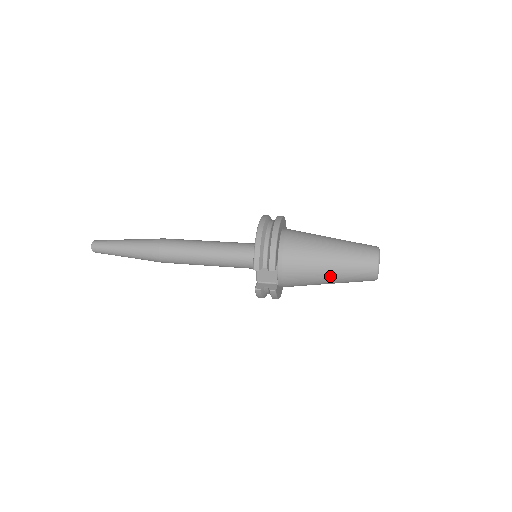
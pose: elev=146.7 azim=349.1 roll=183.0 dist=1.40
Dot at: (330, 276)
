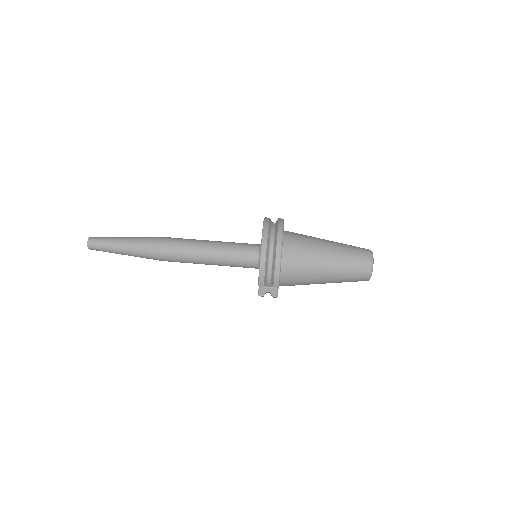
Dot at: (327, 282)
